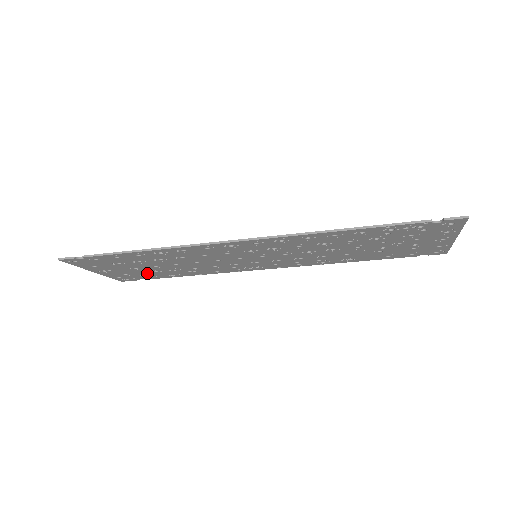
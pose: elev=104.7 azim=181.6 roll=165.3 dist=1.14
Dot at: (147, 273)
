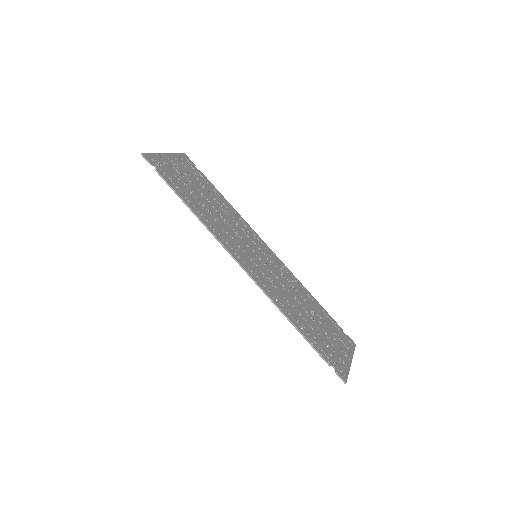
Dot at: (198, 180)
